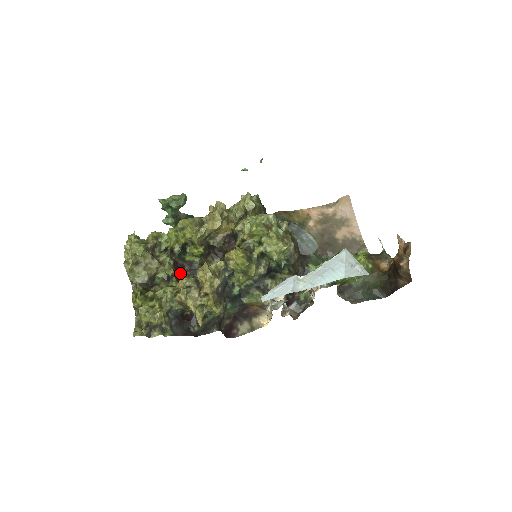
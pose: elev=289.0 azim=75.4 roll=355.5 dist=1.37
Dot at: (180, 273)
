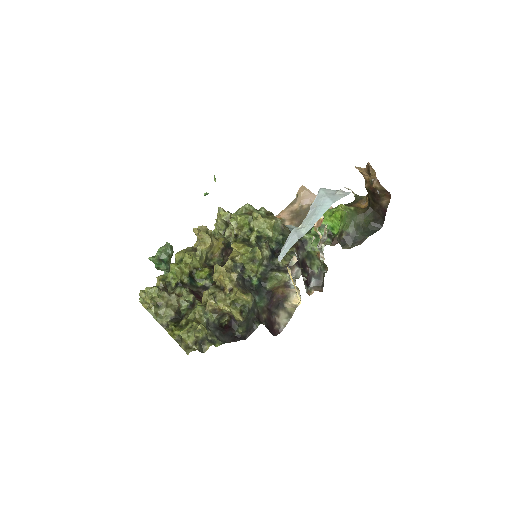
Dot at: (200, 297)
